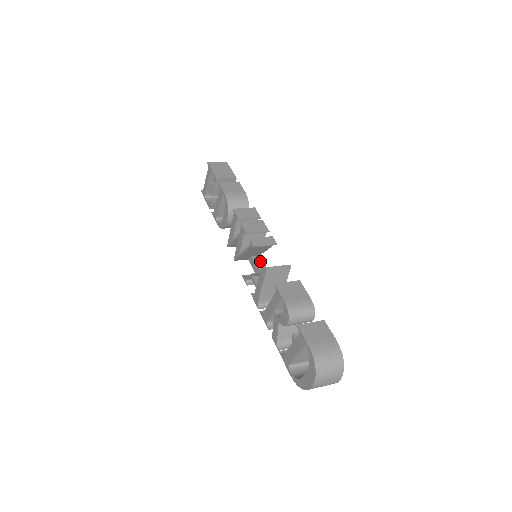
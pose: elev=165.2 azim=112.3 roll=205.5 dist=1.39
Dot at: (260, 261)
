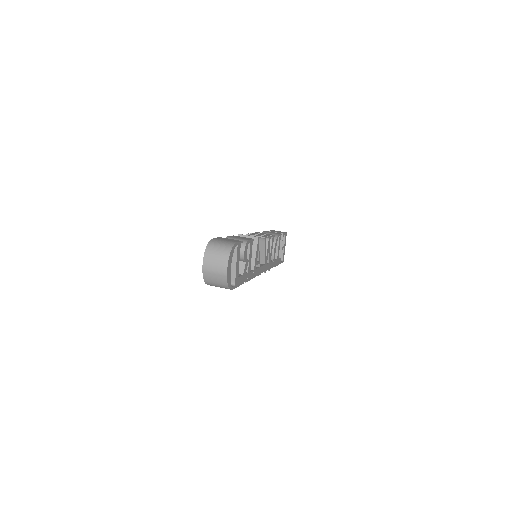
Dot at: (261, 265)
